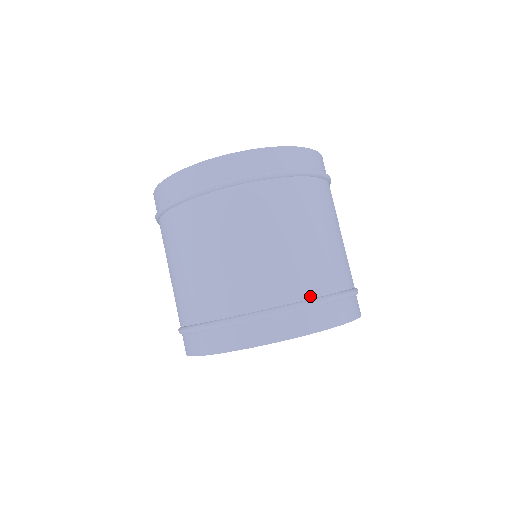
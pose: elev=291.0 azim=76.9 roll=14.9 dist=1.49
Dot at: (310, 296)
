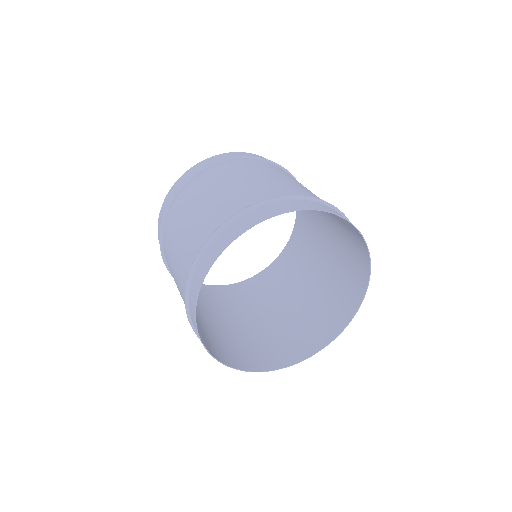
Dot at: occluded
